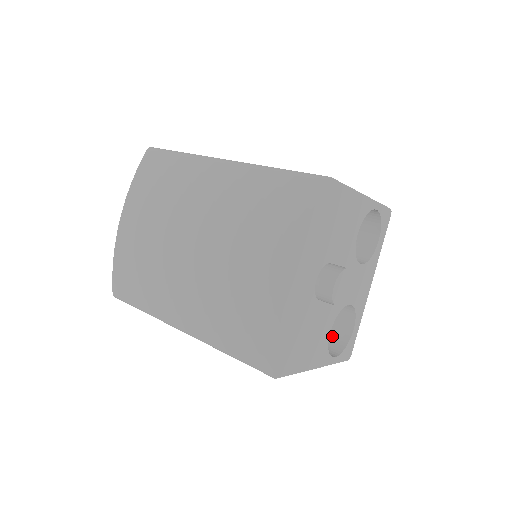
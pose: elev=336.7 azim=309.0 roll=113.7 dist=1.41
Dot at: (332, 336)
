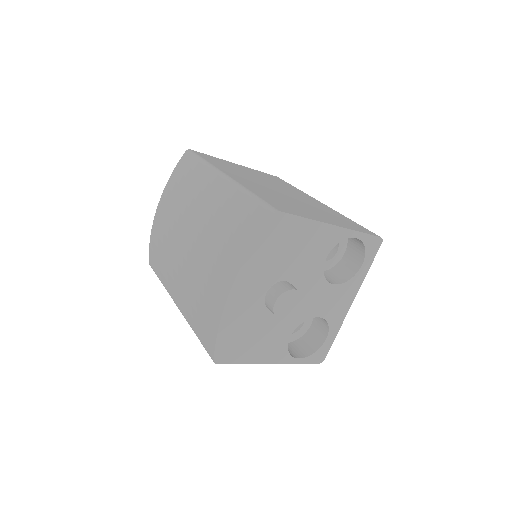
Dot at: (309, 339)
